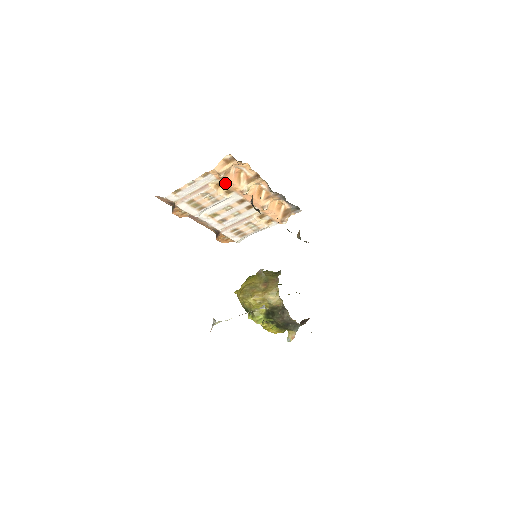
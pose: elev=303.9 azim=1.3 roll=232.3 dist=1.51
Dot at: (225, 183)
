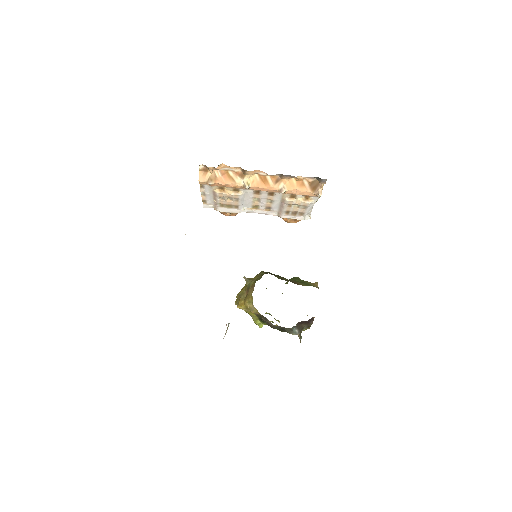
Dot at: (223, 186)
